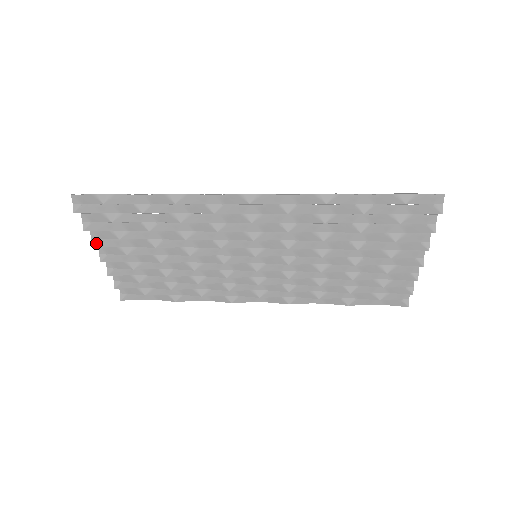
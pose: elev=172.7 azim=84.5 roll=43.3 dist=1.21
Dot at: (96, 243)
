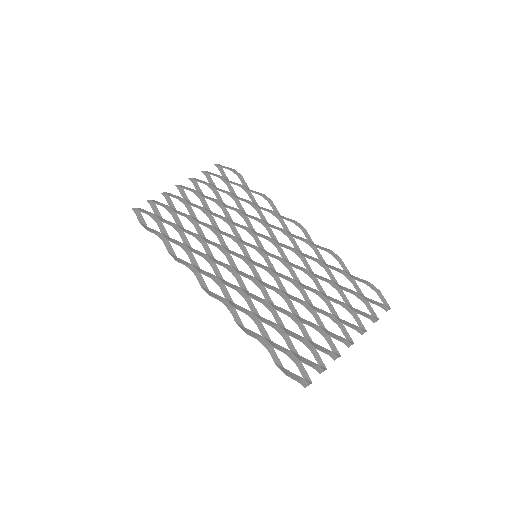
Dot at: (170, 195)
